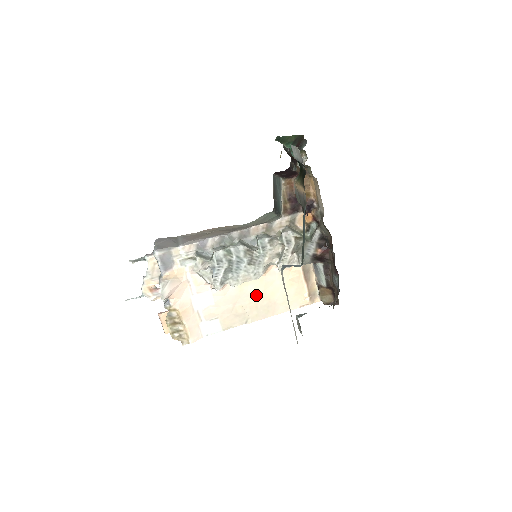
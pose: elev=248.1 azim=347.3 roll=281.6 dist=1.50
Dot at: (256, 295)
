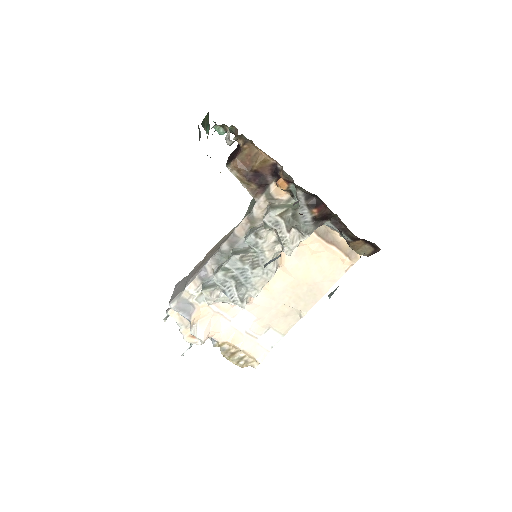
Dot at: (290, 287)
